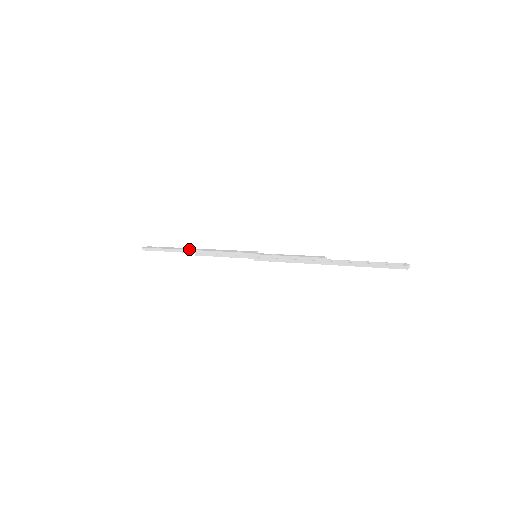
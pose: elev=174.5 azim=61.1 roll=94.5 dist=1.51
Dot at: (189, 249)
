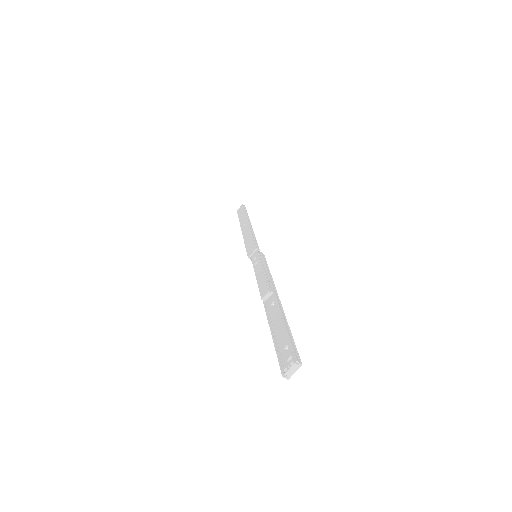
Dot at: (242, 226)
